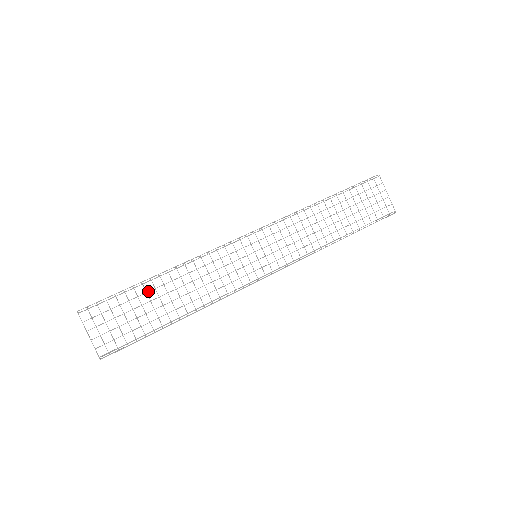
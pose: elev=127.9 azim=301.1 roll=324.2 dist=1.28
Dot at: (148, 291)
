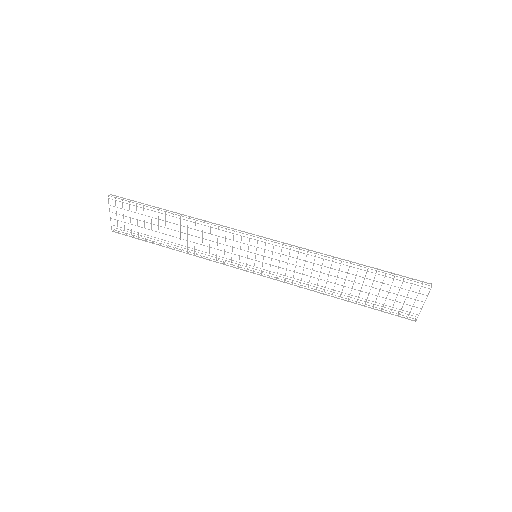
Dot at: (160, 219)
